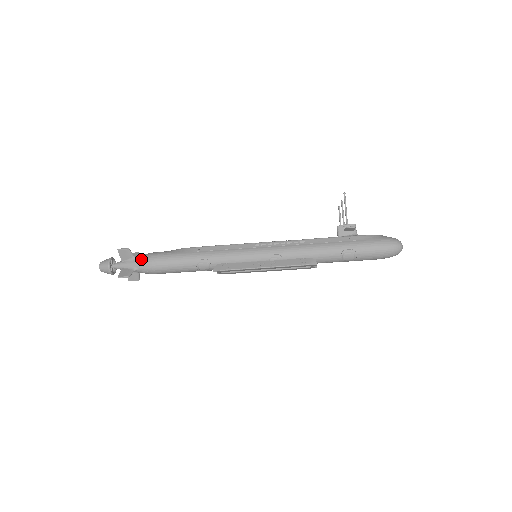
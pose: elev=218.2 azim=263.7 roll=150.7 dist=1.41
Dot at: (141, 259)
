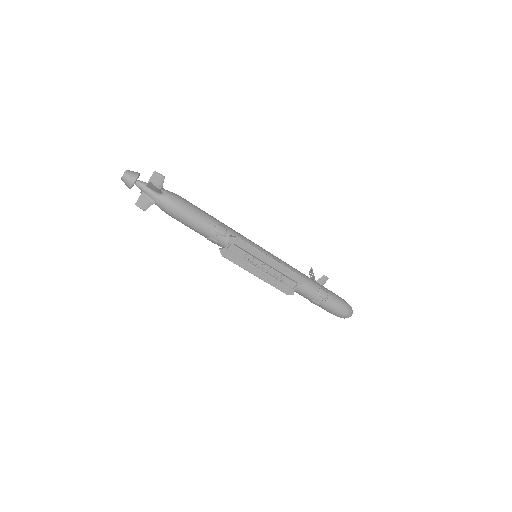
Dot at: occluded
